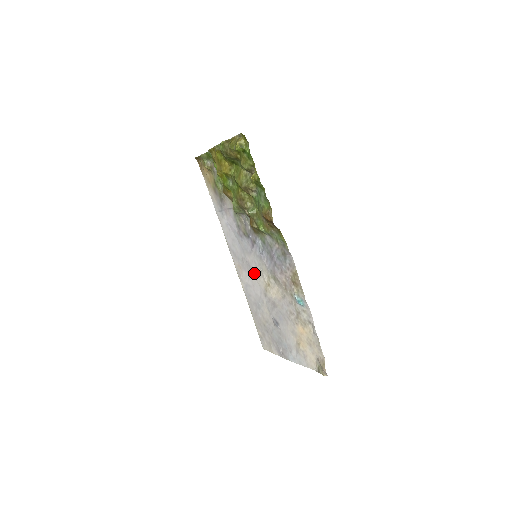
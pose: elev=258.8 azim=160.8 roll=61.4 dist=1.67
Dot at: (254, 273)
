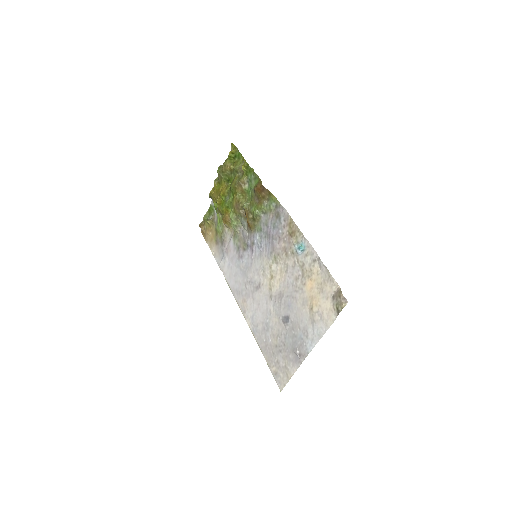
Dot at: (257, 286)
